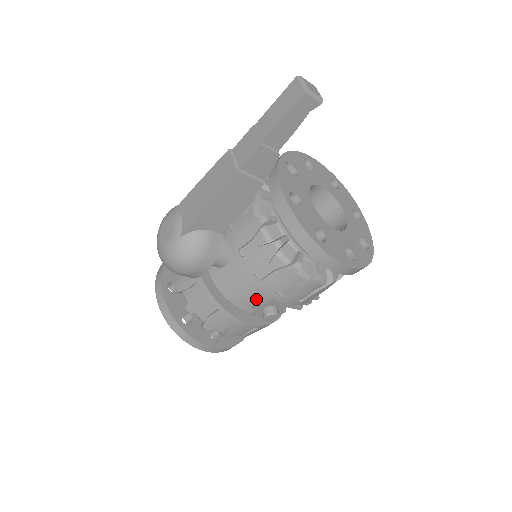
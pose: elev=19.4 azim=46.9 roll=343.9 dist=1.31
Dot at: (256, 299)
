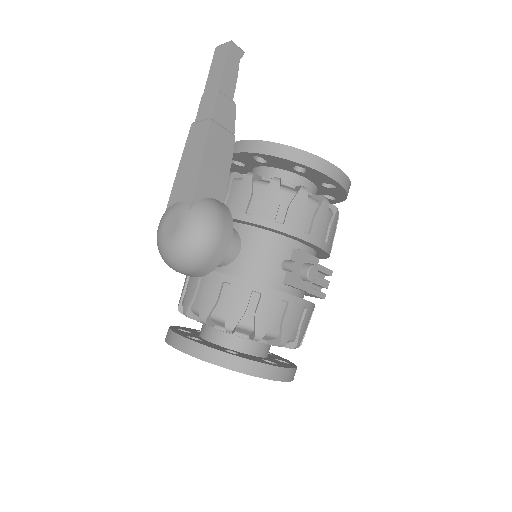
Dot at: (288, 261)
